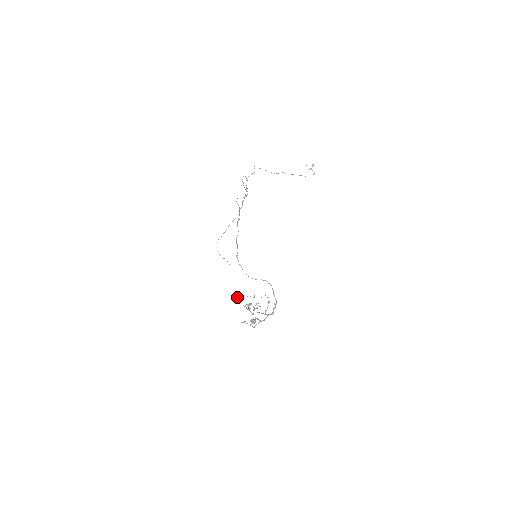
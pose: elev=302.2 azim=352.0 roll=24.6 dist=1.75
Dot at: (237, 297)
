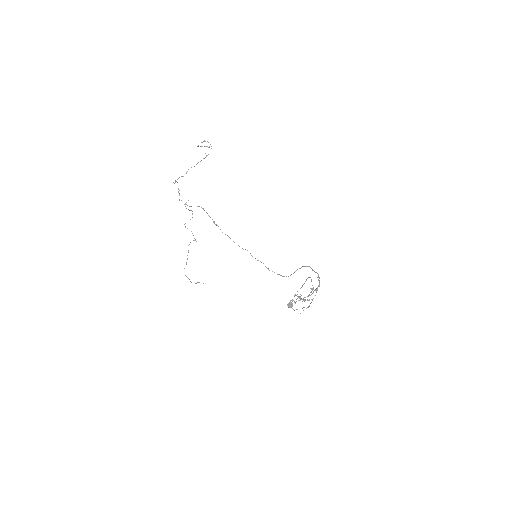
Dot at: (290, 300)
